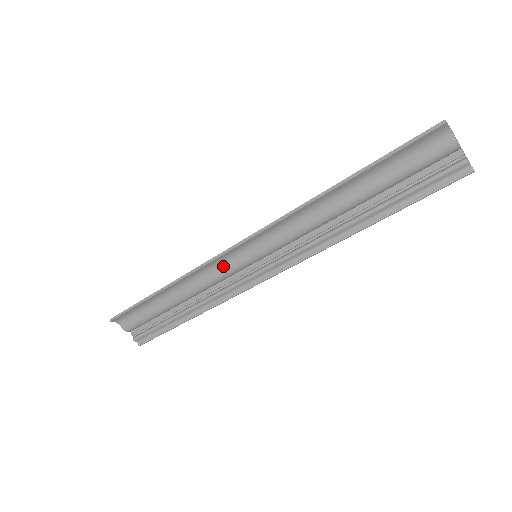
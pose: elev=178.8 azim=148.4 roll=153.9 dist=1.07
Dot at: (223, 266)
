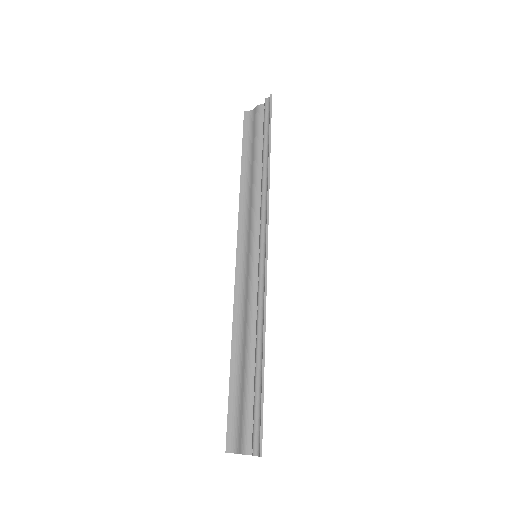
Dot at: (246, 286)
